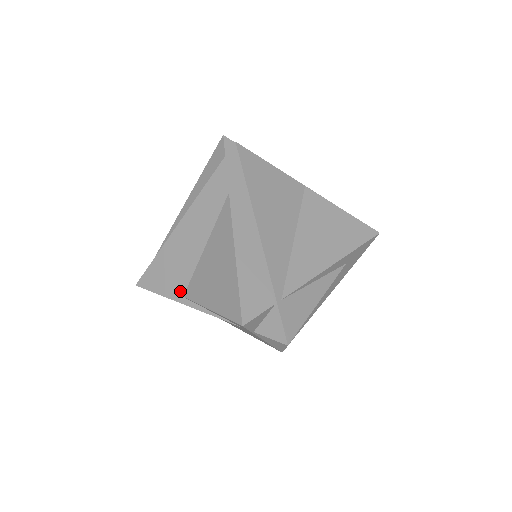
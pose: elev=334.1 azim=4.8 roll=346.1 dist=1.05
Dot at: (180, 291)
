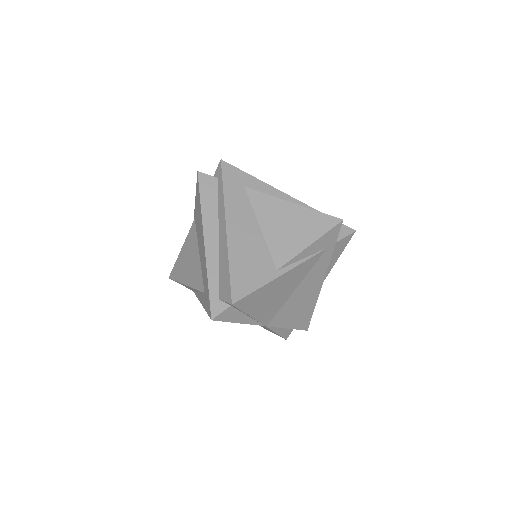
Dot at: (271, 269)
